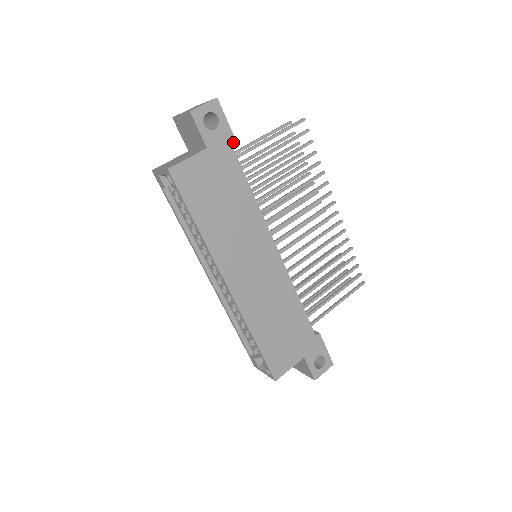
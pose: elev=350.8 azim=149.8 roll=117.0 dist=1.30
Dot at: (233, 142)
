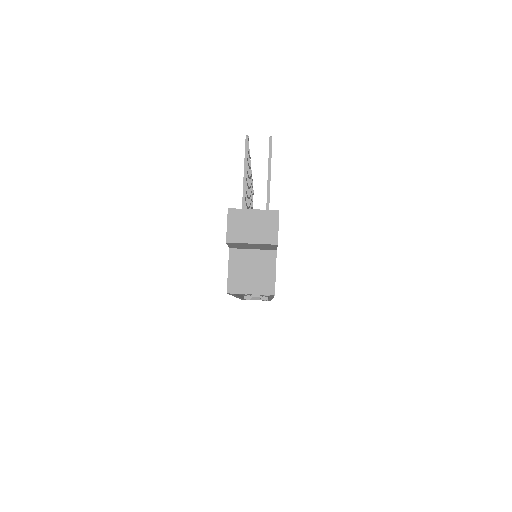
Dot at: occluded
